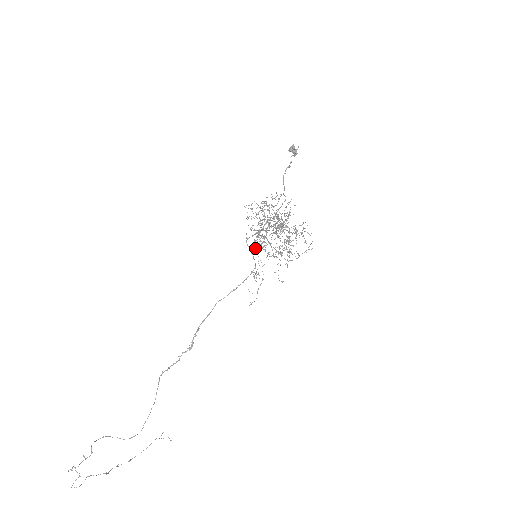
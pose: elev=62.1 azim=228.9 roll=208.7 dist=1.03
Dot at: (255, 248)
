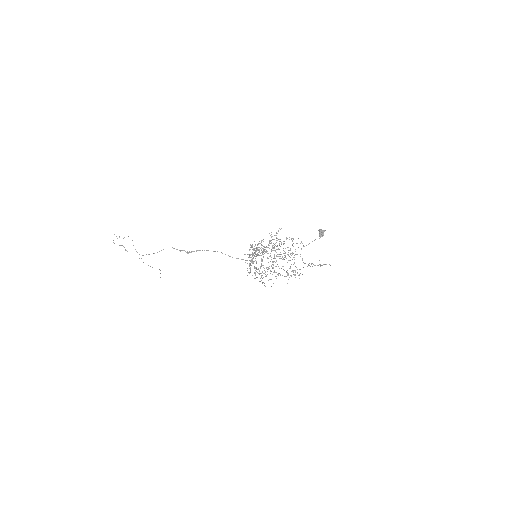
Dot at: occluded
